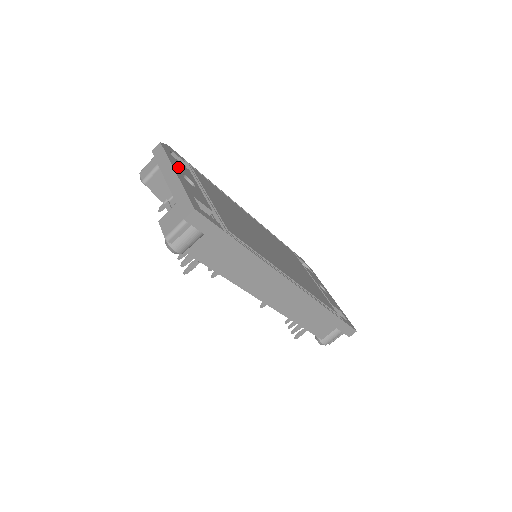
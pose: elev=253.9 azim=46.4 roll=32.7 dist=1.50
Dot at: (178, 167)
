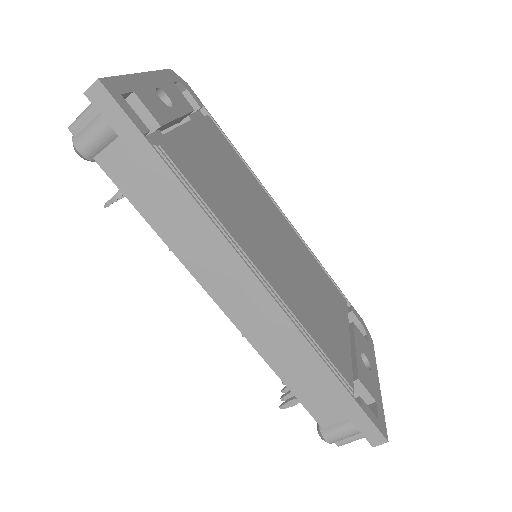
Dot at: (163, 85)
